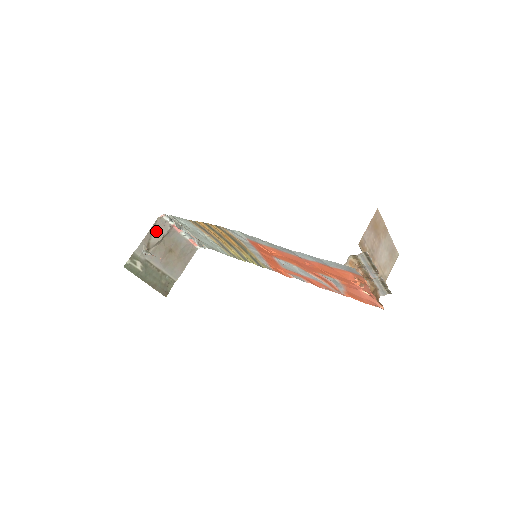
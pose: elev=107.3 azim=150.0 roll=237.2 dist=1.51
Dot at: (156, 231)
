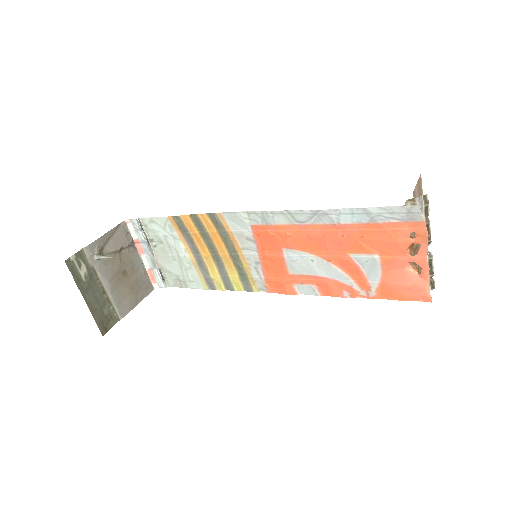
Dot at: (115, 237)
